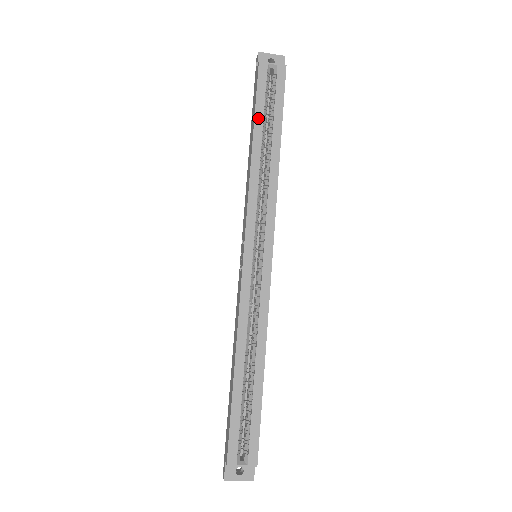
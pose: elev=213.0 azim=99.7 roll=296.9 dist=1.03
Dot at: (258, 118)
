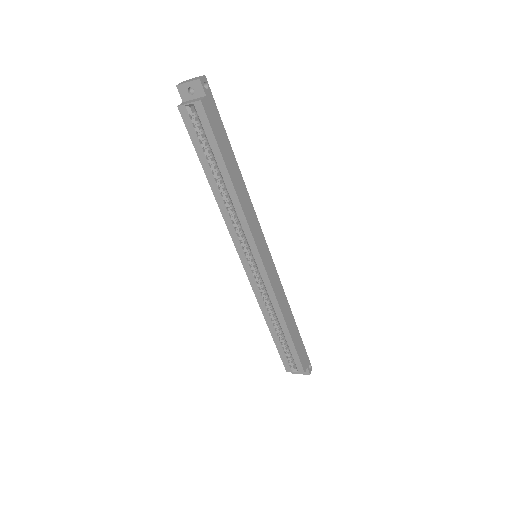
Dot at: (202, 160)
